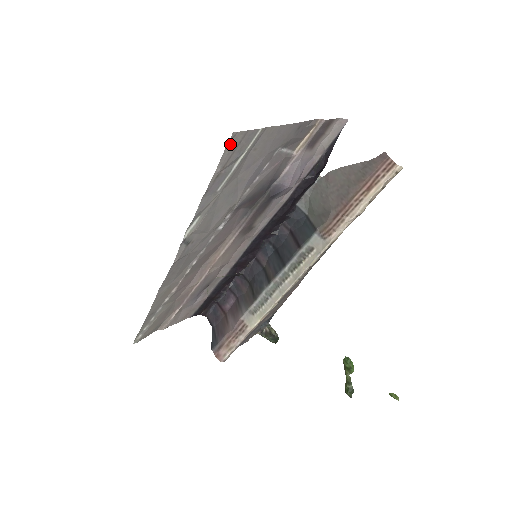
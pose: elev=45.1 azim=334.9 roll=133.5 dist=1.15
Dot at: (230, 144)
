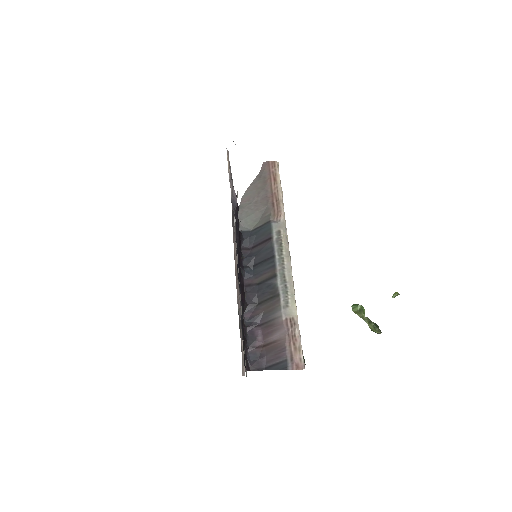
Dot at: occluded
